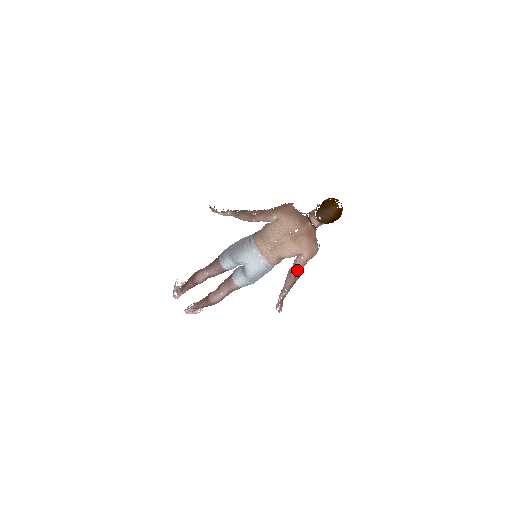
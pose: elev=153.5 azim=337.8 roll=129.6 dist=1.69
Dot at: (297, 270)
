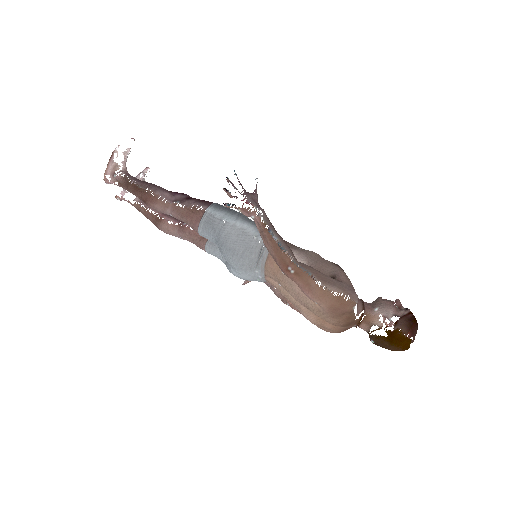
Dot at: (296, 310)
